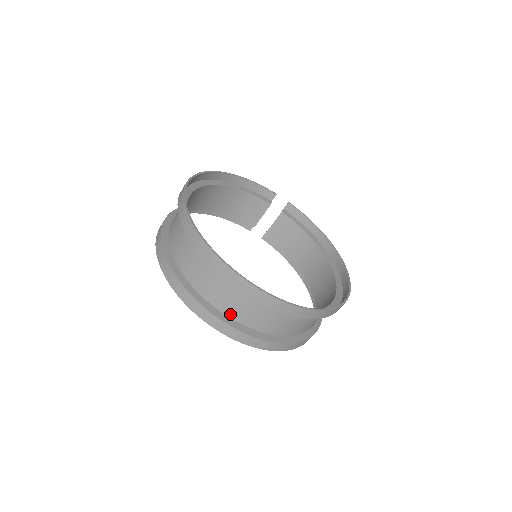
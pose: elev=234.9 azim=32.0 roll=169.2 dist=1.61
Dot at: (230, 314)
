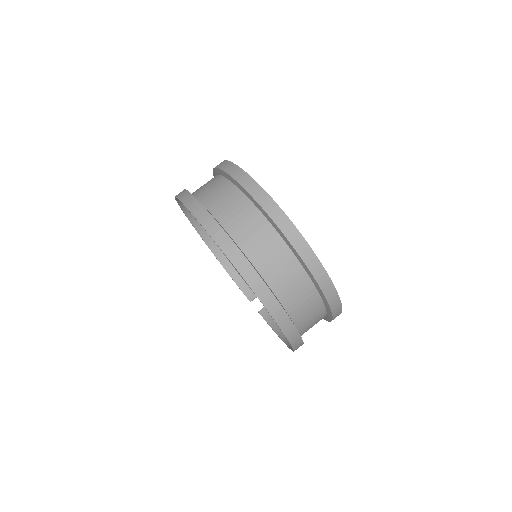
Dot at: (220, 218)
